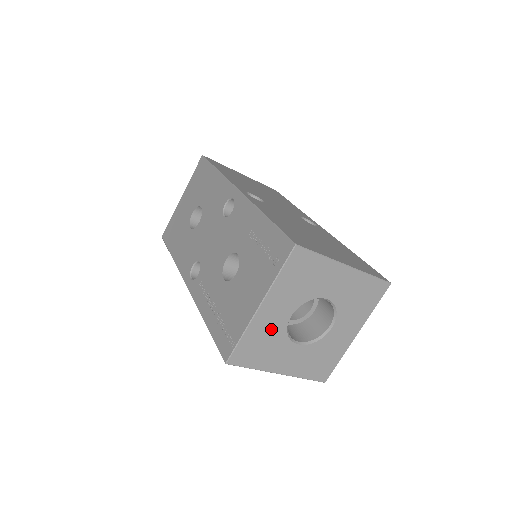
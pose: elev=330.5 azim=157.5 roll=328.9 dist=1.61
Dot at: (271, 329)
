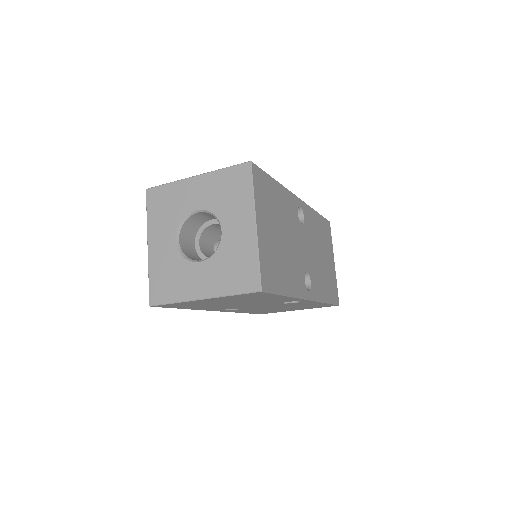
Dot at: (167, 259)
